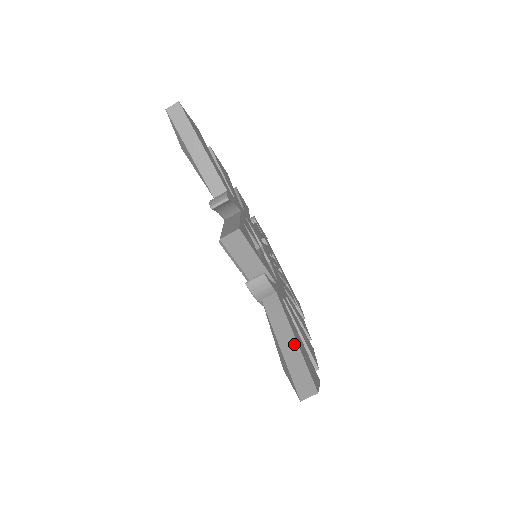
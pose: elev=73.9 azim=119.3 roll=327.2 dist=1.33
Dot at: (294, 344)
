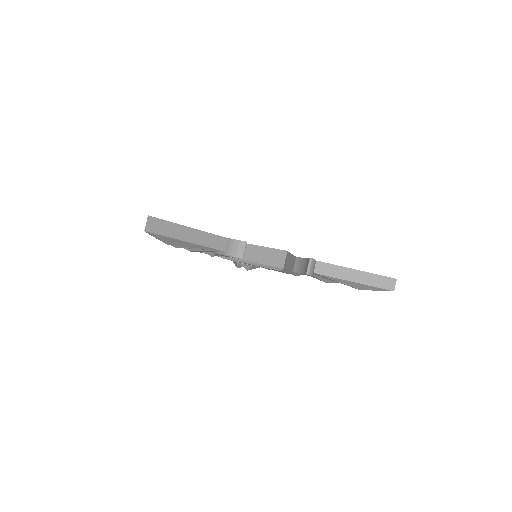
Dot at: (359, 273)
